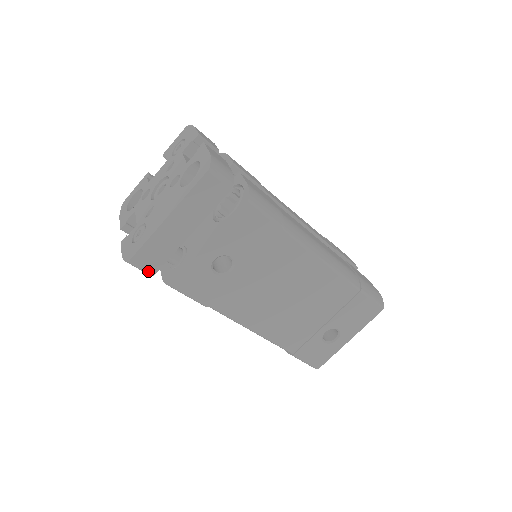
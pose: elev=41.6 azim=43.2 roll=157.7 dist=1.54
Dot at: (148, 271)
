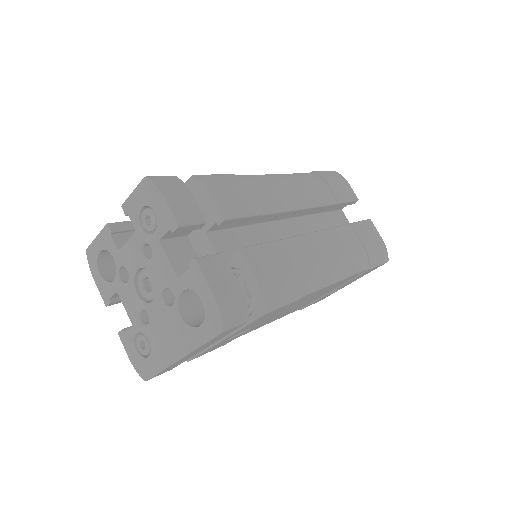
Dot at: occluded
